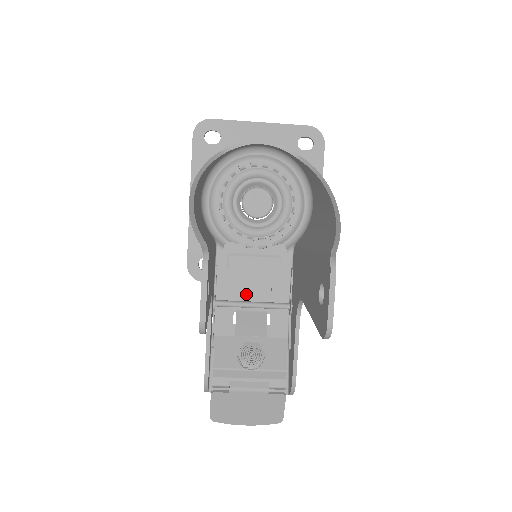
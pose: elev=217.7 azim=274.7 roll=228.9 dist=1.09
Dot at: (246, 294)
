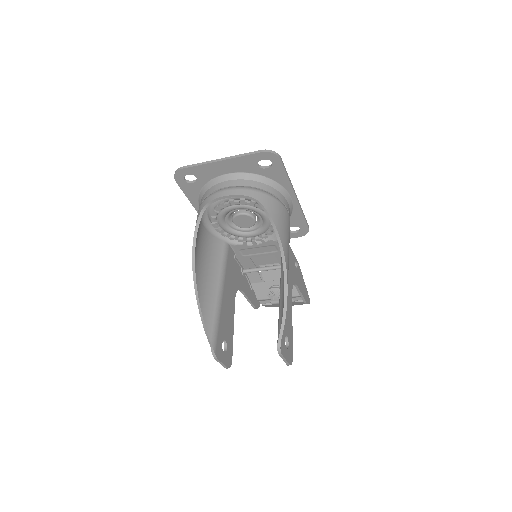
Dot at: (262, 259)
